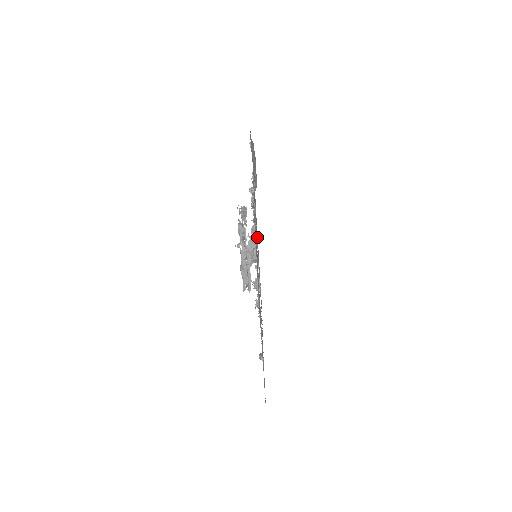
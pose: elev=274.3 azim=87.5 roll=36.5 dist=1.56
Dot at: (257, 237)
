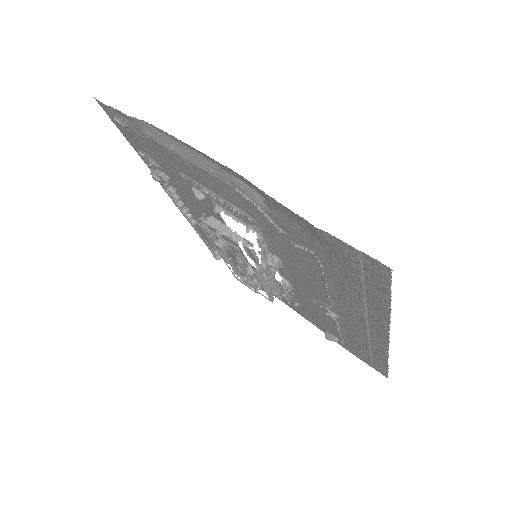
Dot at: occluded
